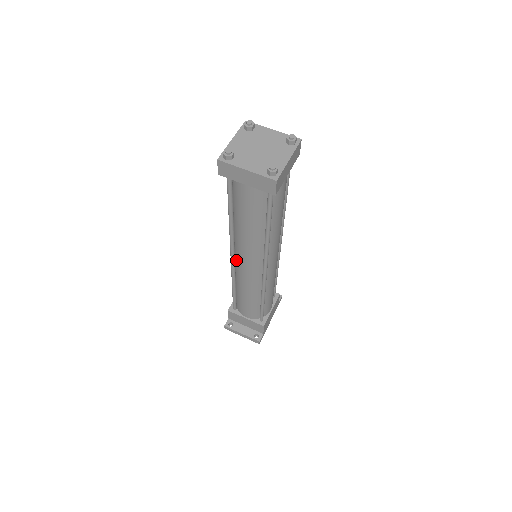
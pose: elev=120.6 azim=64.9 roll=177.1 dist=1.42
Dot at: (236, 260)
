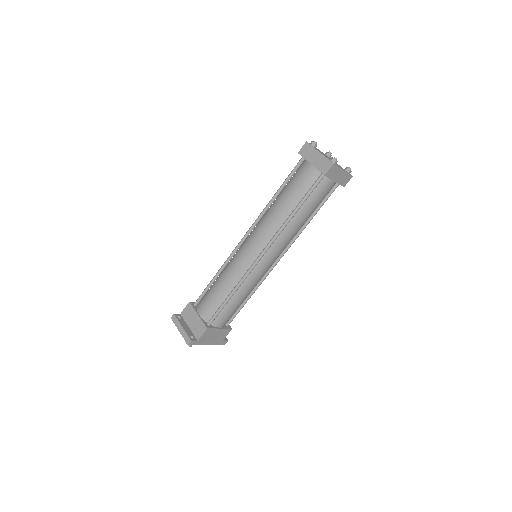
Dot at: (245, 242)
